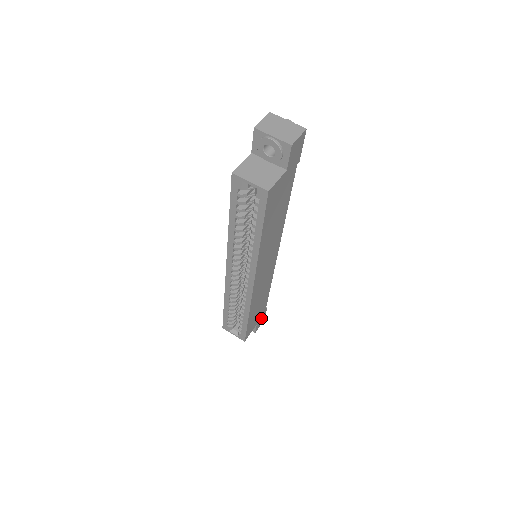
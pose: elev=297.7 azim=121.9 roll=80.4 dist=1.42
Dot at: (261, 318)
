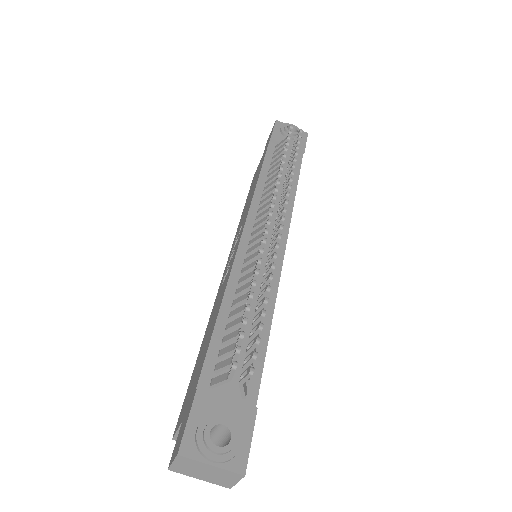
Dot at: occluded
